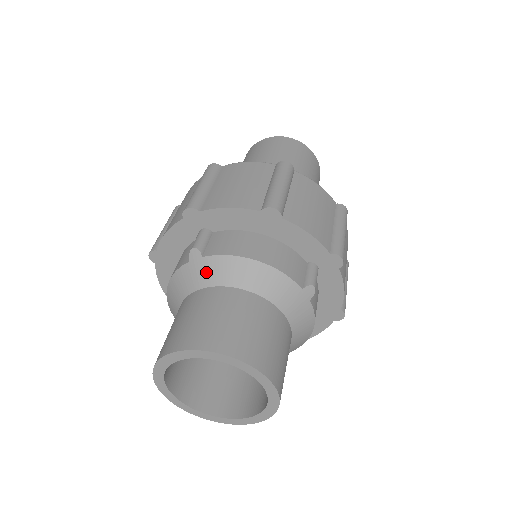
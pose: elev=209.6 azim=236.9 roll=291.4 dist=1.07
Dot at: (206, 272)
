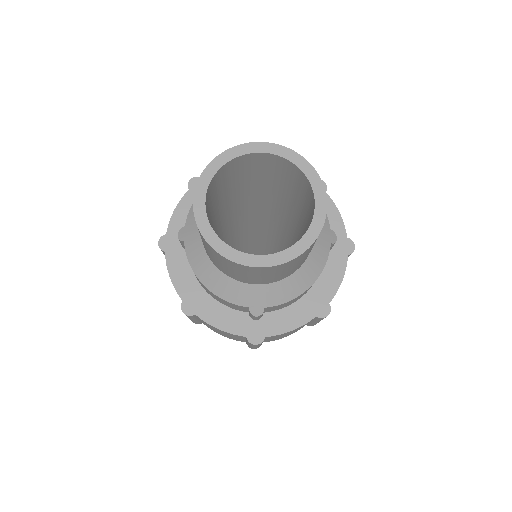
Dot at: occluded
